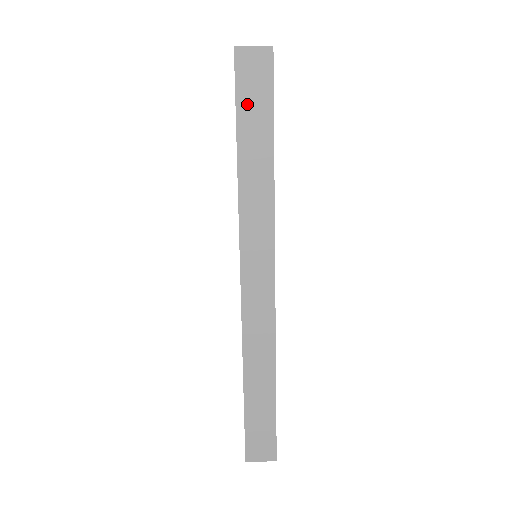
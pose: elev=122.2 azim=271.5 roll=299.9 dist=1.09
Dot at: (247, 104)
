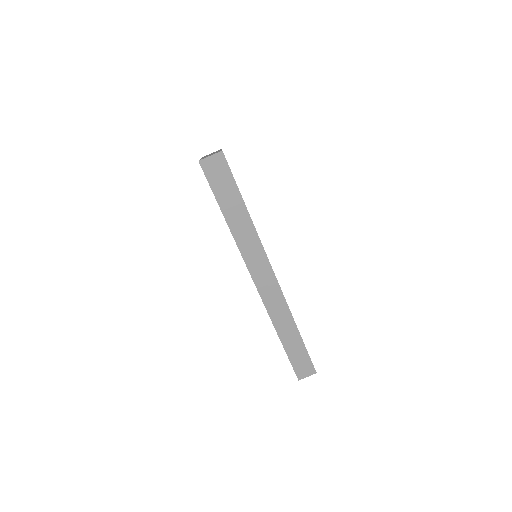
Dot at: (220, 190)
